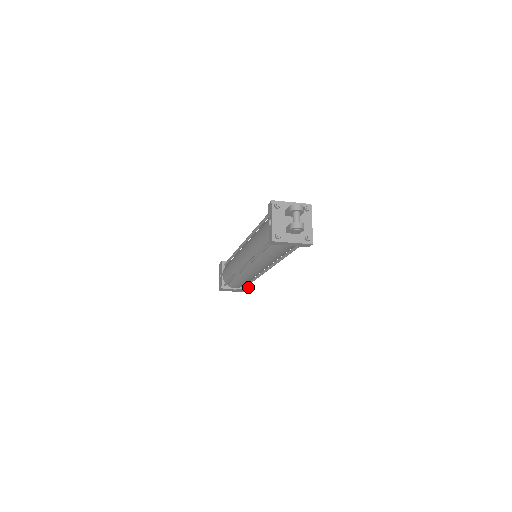
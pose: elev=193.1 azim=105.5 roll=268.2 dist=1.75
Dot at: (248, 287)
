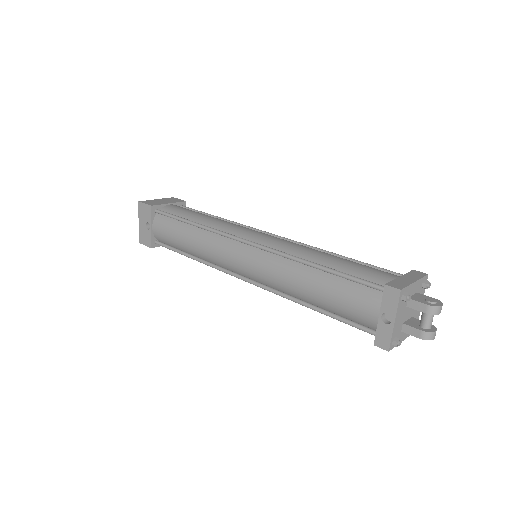
Dot at: occluded
